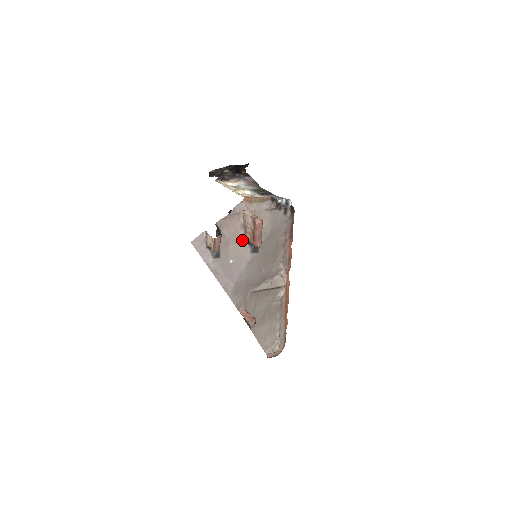
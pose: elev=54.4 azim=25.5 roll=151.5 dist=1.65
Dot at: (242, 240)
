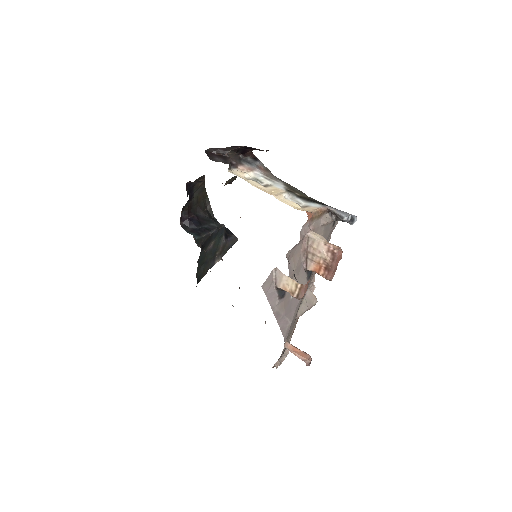
Dot at: (302, 268)
